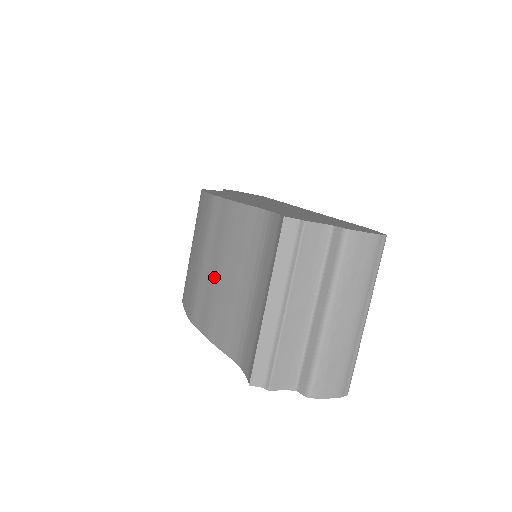
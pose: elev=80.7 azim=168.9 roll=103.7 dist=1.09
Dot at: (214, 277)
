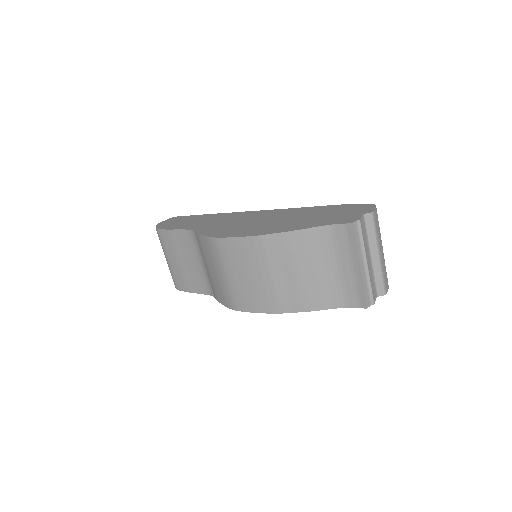
Dot at: (293, 278)
